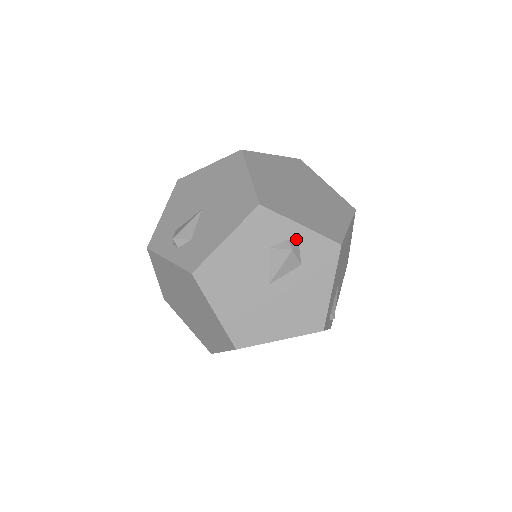
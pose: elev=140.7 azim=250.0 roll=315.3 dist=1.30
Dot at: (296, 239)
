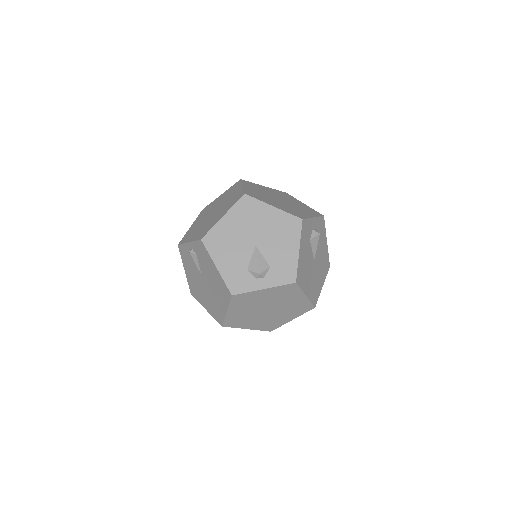
Dot at: (314, 227)
